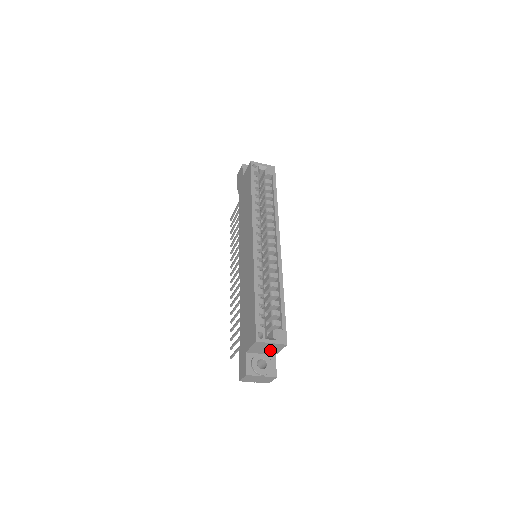
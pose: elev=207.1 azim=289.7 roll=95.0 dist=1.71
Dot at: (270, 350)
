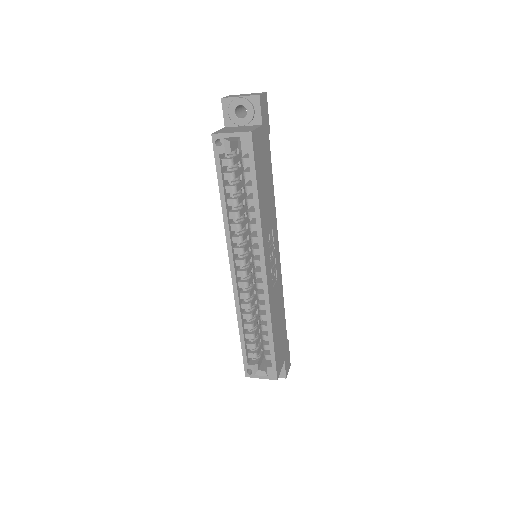
Dot at: occluded
